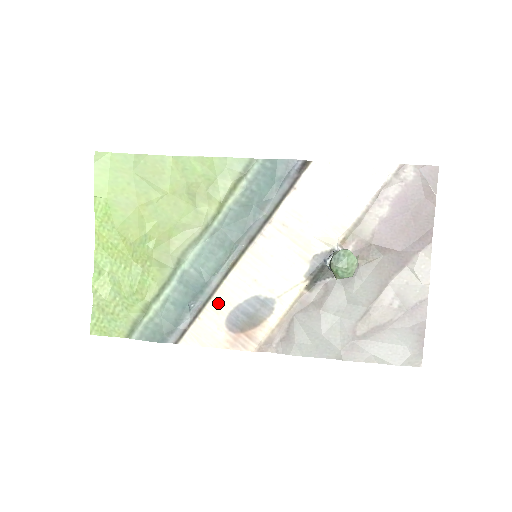
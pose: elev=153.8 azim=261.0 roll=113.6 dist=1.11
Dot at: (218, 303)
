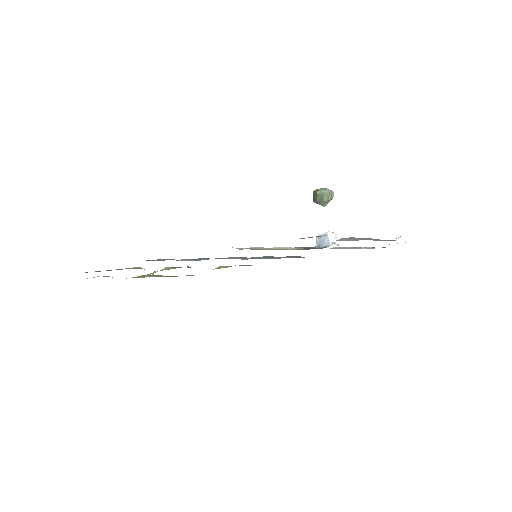
Dot at: occluded
